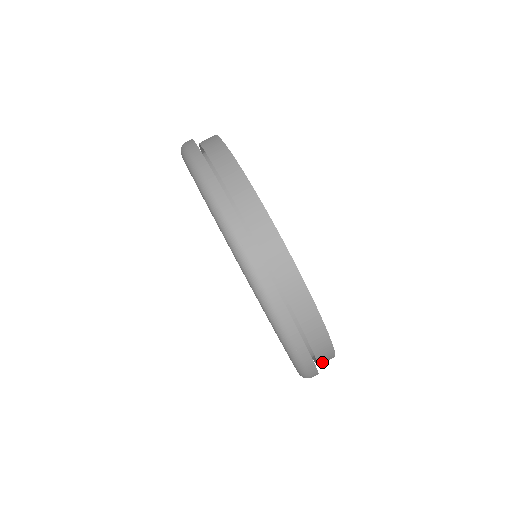
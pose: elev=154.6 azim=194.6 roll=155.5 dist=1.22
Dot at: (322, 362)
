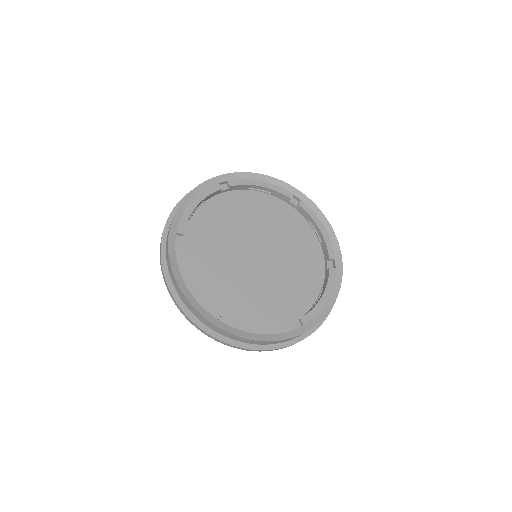
Dot at: occluded
